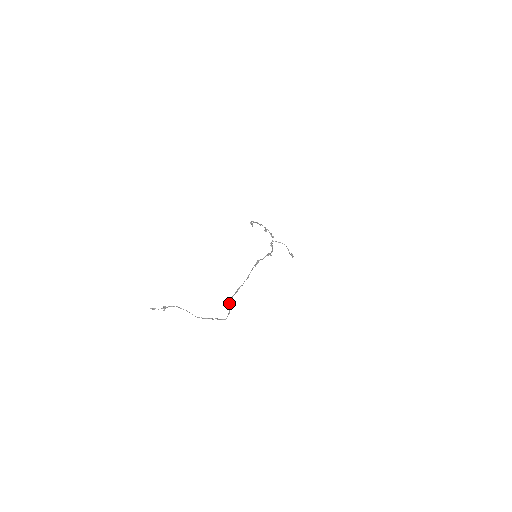
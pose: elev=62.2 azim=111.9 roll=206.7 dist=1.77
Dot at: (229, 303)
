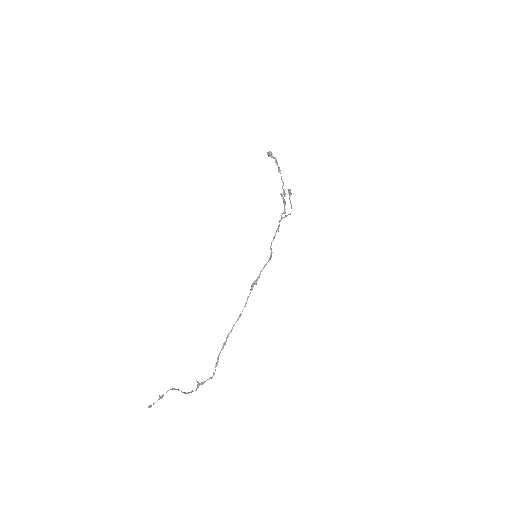
Dot at: occluded
